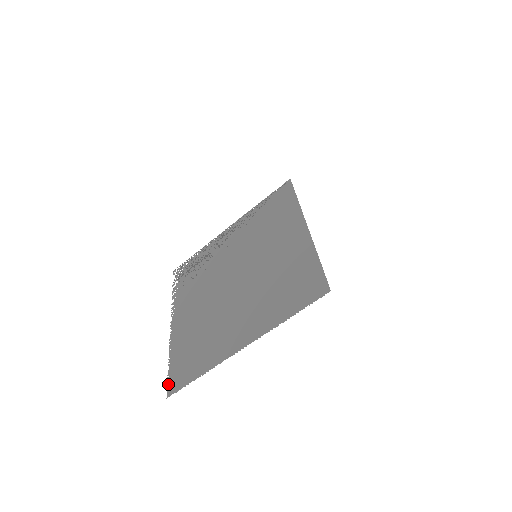
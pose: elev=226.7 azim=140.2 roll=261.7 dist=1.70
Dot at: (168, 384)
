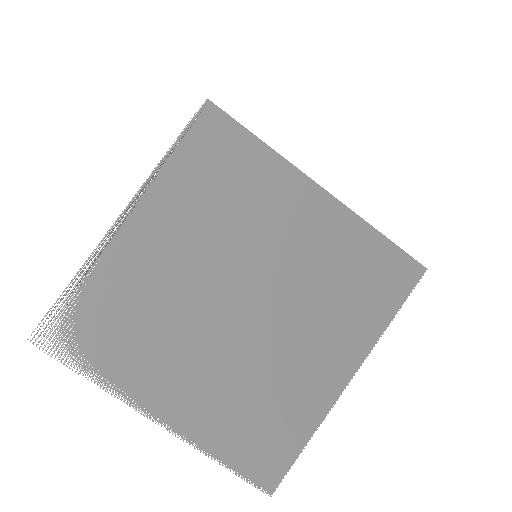
Dot at: (254, 483)
